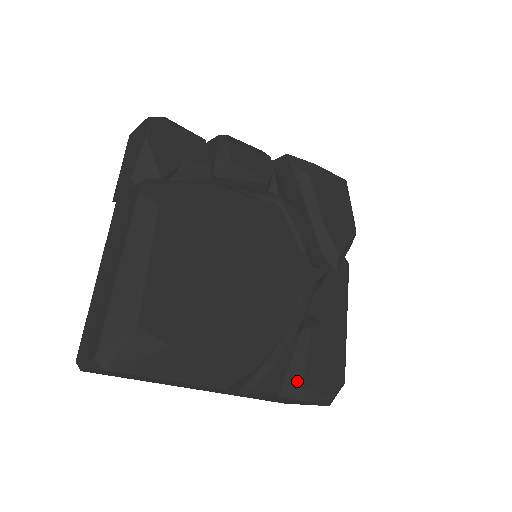
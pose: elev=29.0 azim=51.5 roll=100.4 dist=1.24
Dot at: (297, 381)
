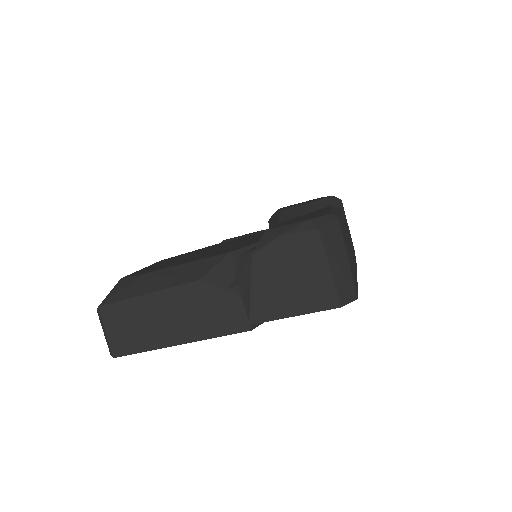
Dot at: occluded
